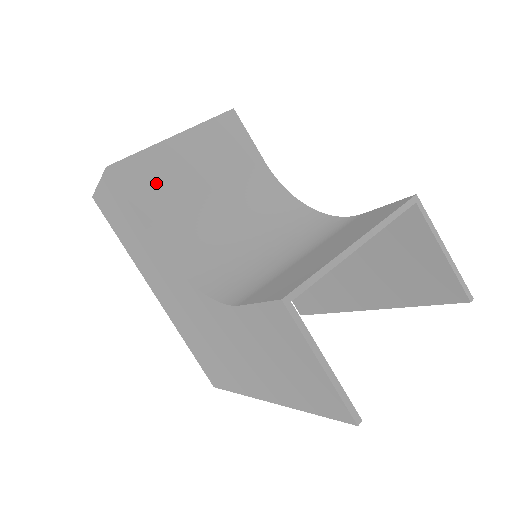
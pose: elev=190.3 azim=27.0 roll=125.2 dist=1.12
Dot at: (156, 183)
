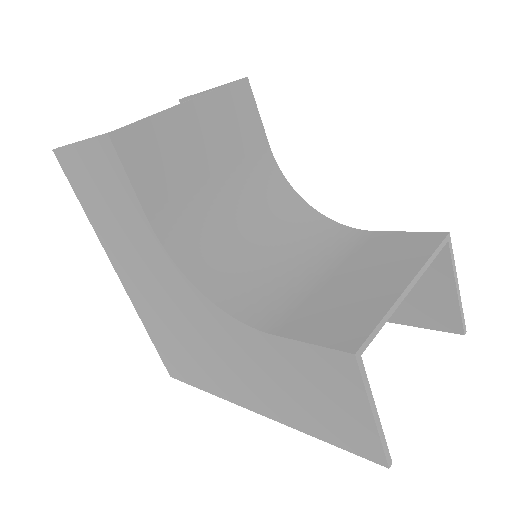
Dot at: (162, 161)
